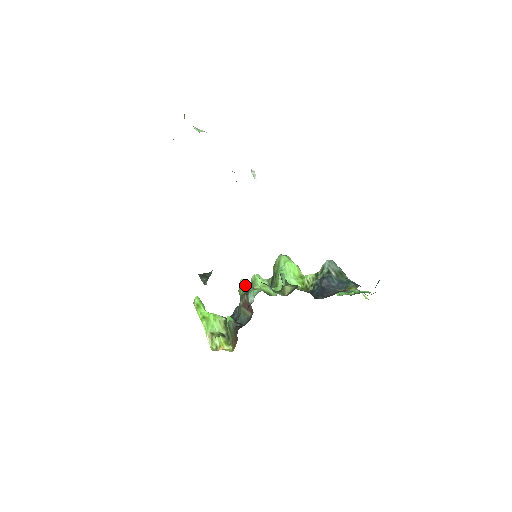
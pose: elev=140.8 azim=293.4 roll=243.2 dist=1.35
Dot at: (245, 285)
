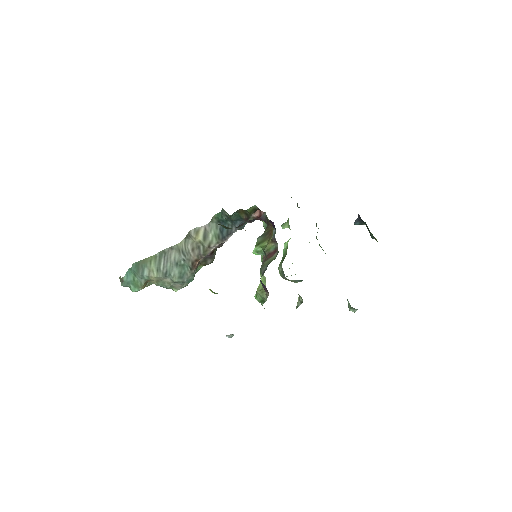
Dot at: occluded
